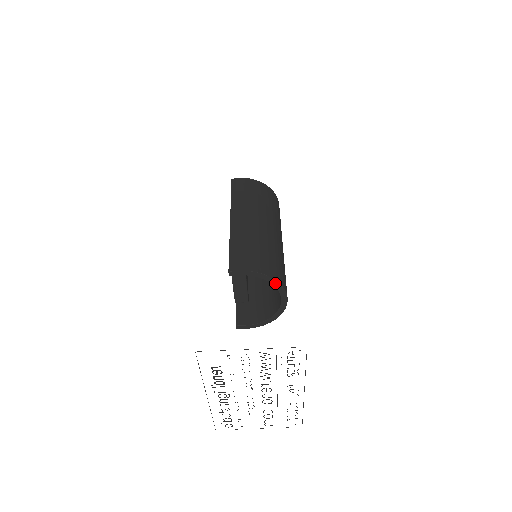
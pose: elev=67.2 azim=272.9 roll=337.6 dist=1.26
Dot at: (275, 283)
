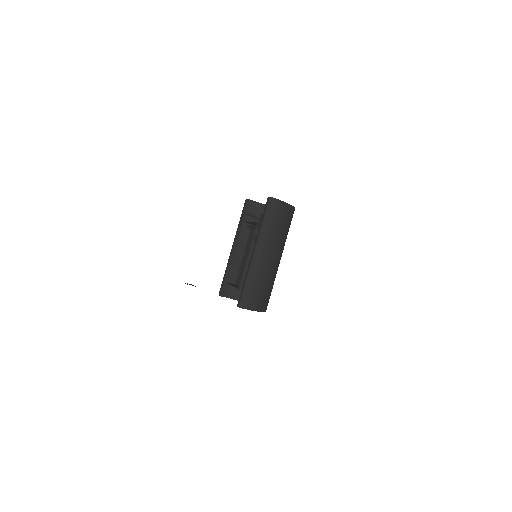
Dot at: (263, 311)
